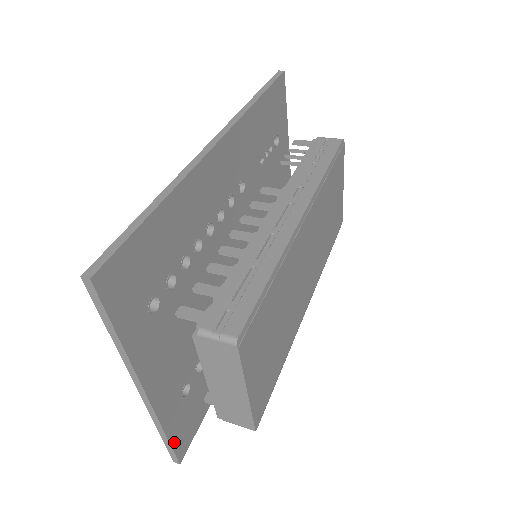
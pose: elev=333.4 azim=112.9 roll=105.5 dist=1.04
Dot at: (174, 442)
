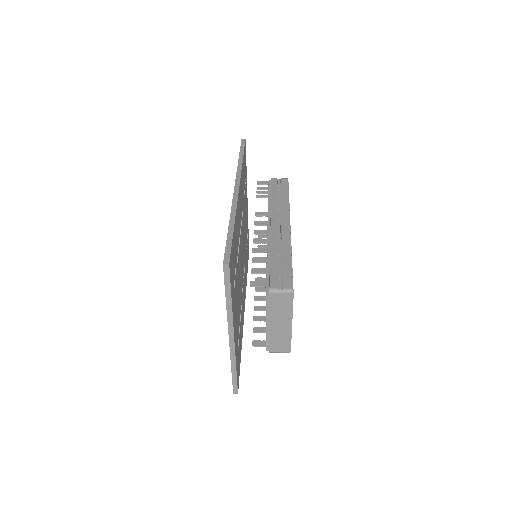
Dot at: (237, 377)
